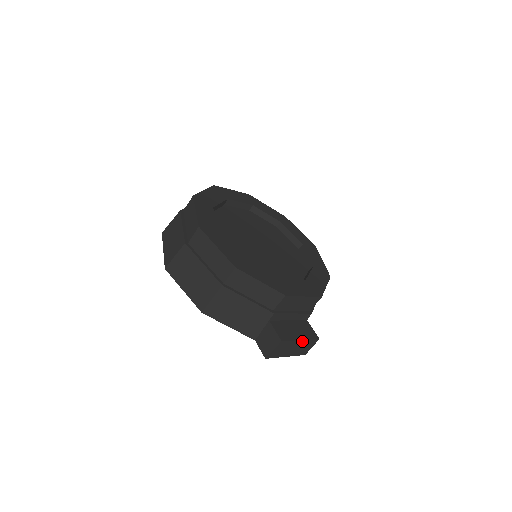
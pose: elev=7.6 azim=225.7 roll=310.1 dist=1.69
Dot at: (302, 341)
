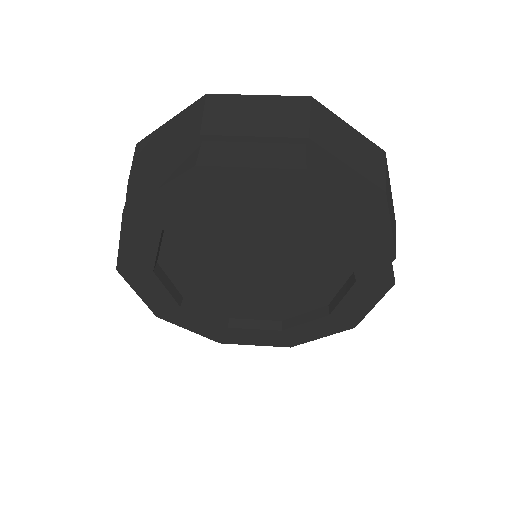
Dot at: occluded
